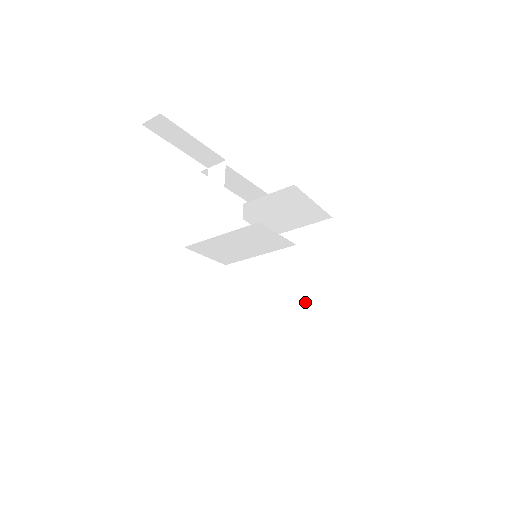
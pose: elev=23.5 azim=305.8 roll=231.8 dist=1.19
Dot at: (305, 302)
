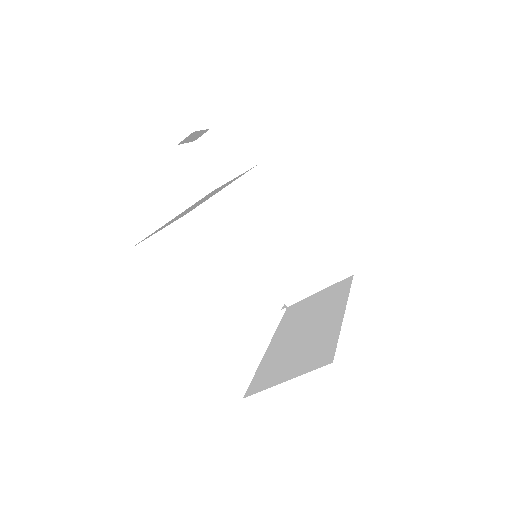
Dot at: (302, 336)
